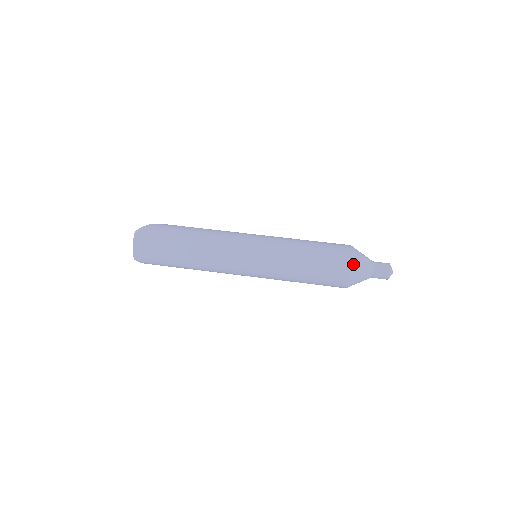
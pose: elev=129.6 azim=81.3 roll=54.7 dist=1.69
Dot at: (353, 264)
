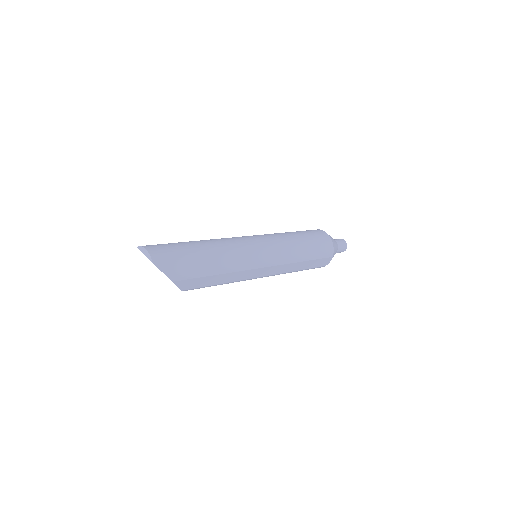
Dot at: occluded
